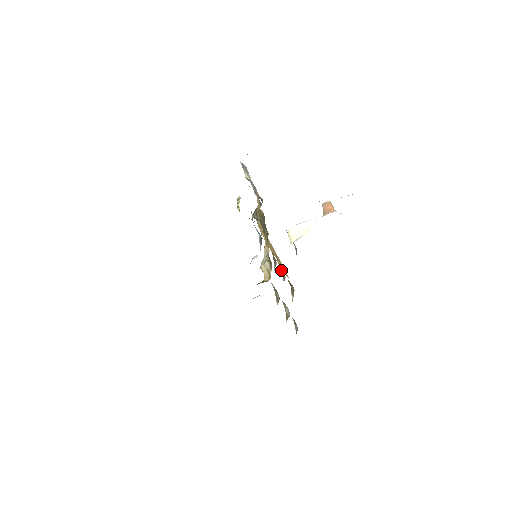
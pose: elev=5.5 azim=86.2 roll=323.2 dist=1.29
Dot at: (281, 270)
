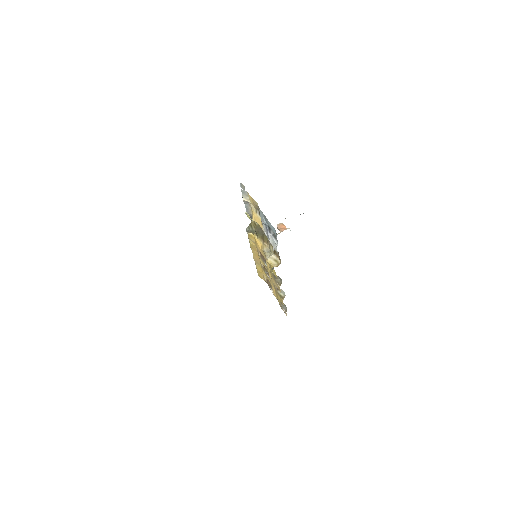
Dot at: (264, 270)
